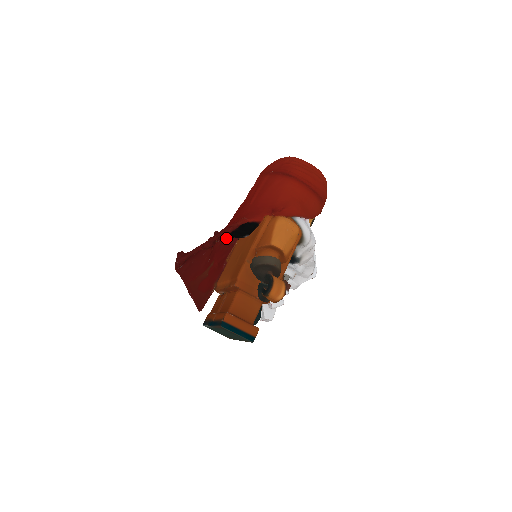
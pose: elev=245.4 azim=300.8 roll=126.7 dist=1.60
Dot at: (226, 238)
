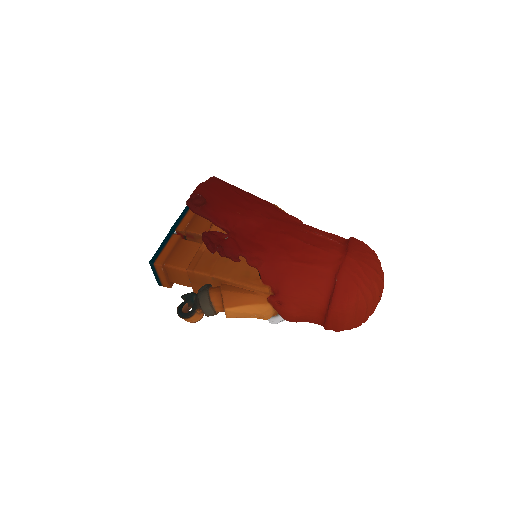
Dot at: occluded
